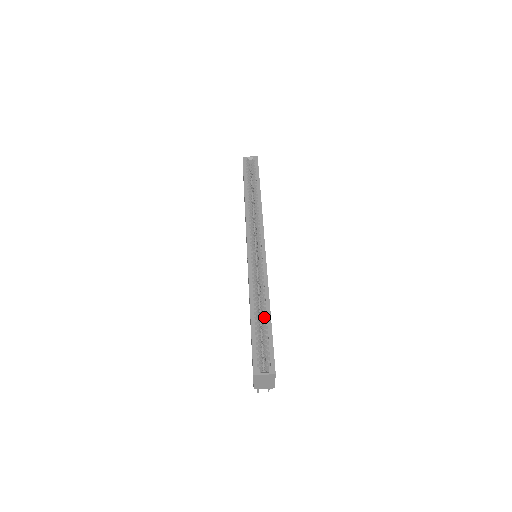
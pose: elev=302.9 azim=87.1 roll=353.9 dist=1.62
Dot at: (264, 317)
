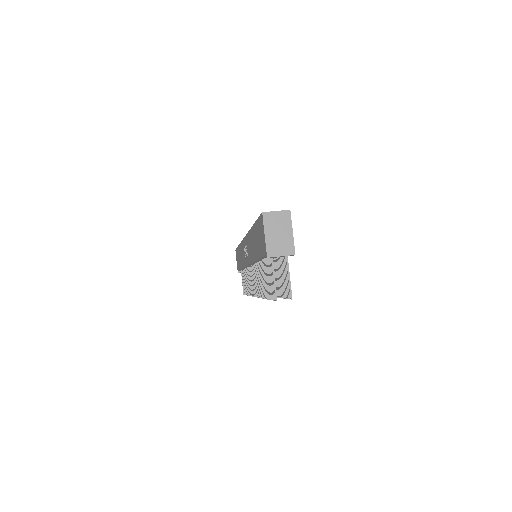
Dot at: occluded
